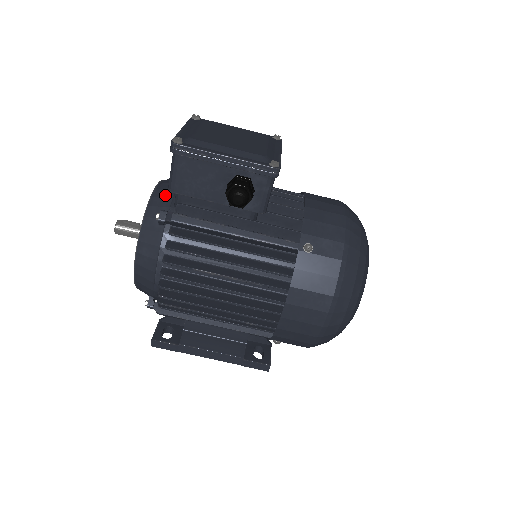
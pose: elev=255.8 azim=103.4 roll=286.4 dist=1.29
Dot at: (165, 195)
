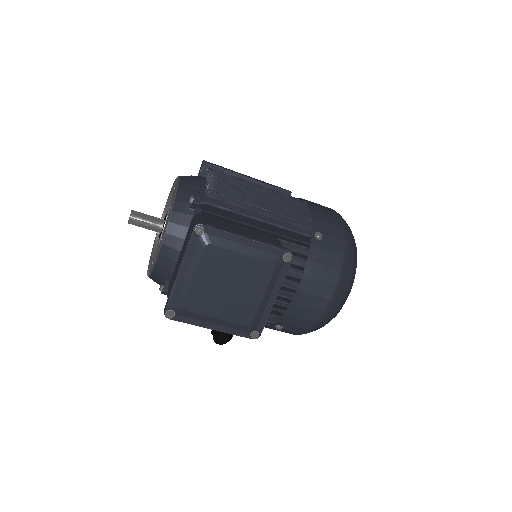
Dot at: (168, 268)
